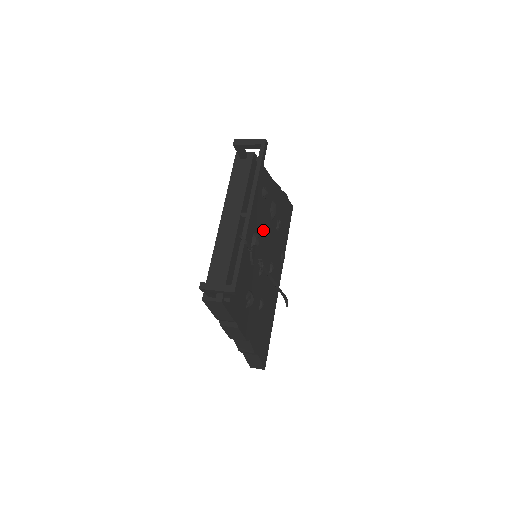
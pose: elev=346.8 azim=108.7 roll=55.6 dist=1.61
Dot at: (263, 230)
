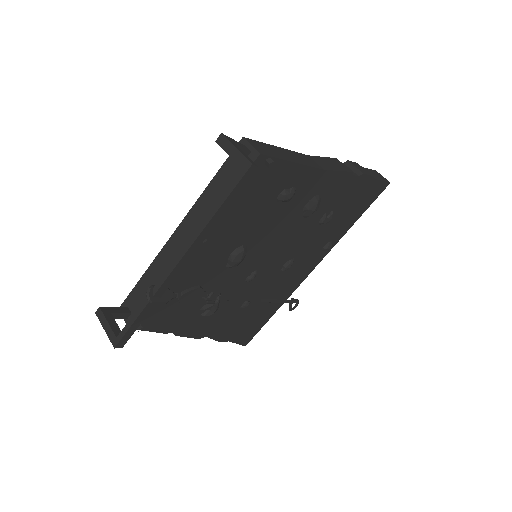
Dot at: (272, 235)
